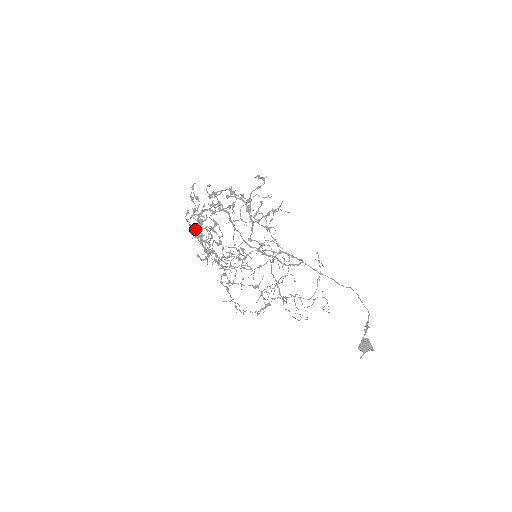
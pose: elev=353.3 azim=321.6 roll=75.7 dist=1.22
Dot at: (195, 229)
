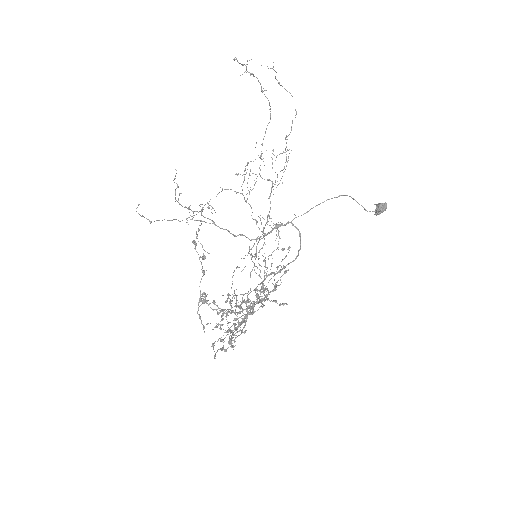
Dot at: occluded
